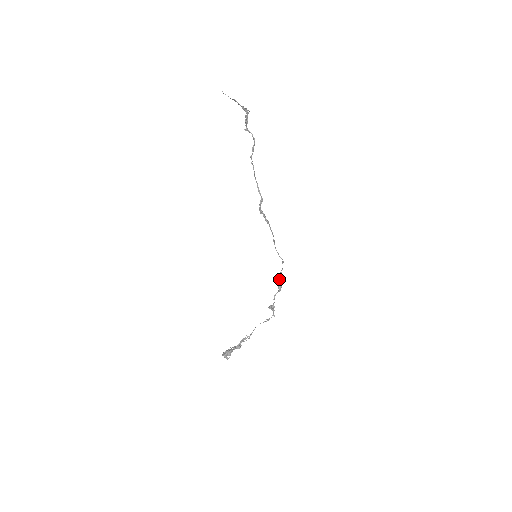
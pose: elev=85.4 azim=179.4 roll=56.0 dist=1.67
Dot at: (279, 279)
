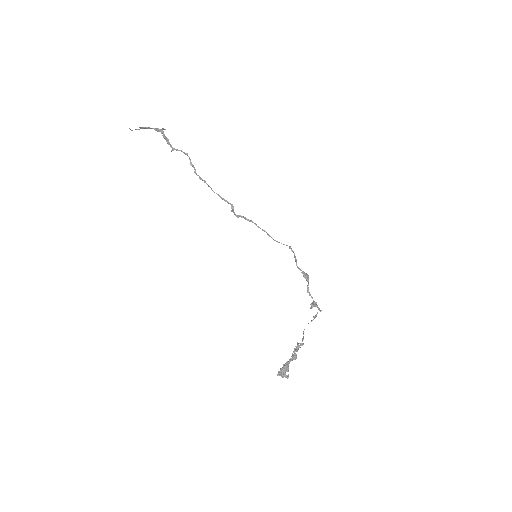
Dot at: (299, 268)
